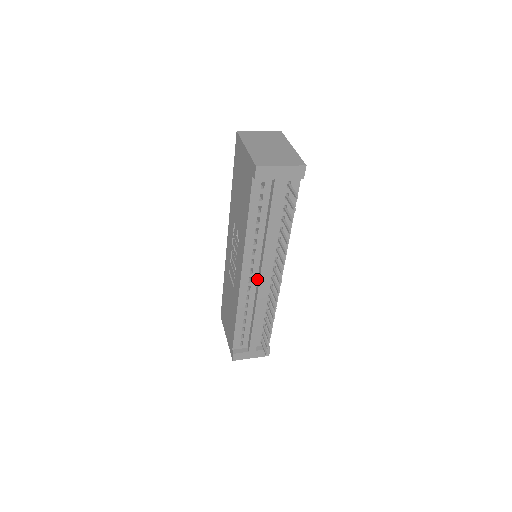
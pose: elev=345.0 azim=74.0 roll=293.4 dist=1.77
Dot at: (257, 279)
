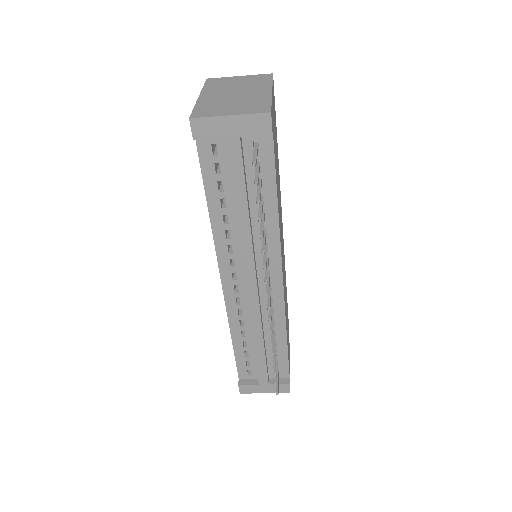
Dot at: occluded
